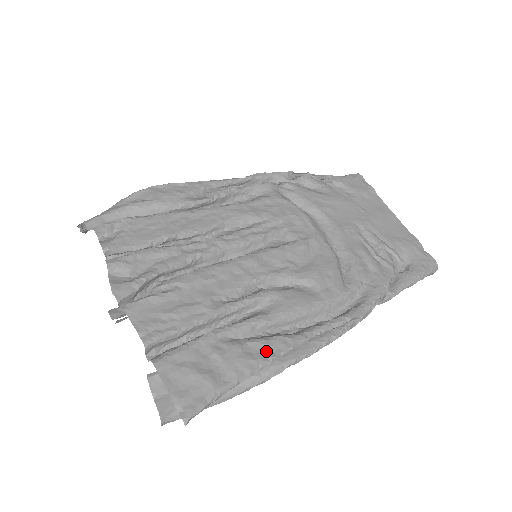
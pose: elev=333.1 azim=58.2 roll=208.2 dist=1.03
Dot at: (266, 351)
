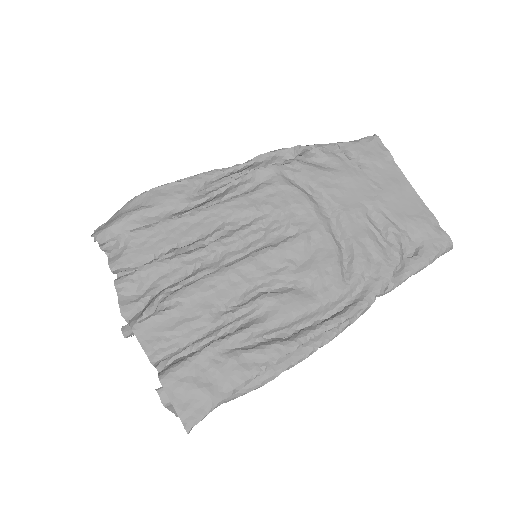
Dot at: (260, 360)
